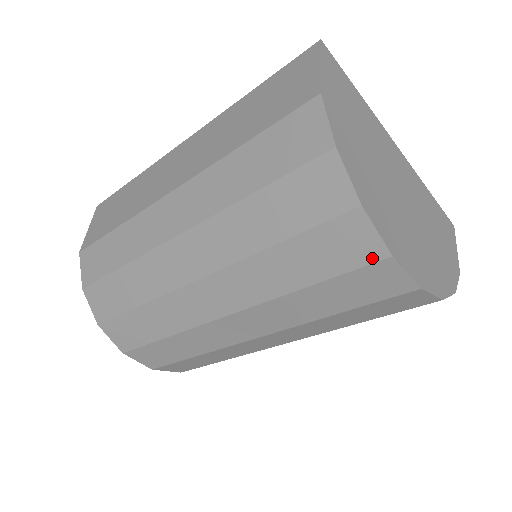
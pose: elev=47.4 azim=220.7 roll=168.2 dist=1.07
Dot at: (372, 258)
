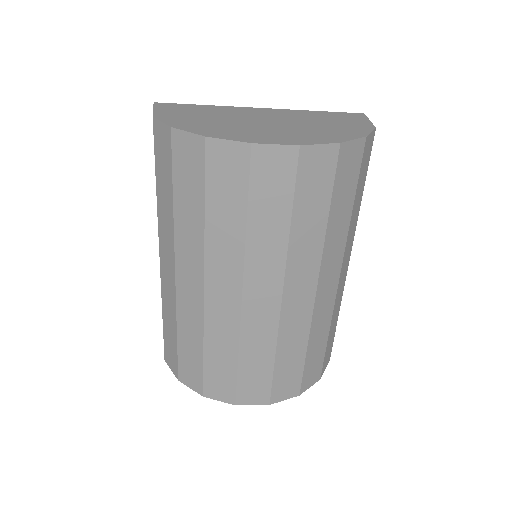
Dot at: (246, 158)
